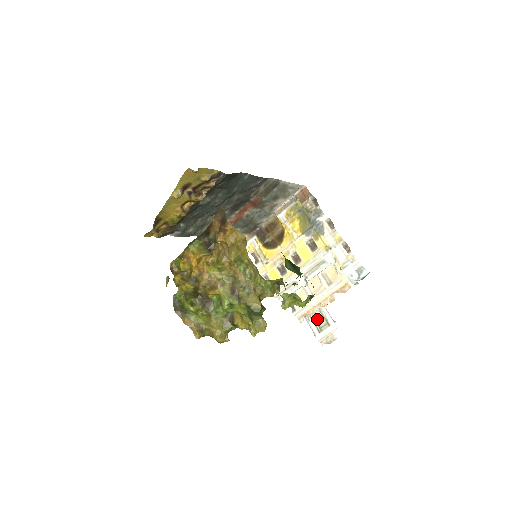
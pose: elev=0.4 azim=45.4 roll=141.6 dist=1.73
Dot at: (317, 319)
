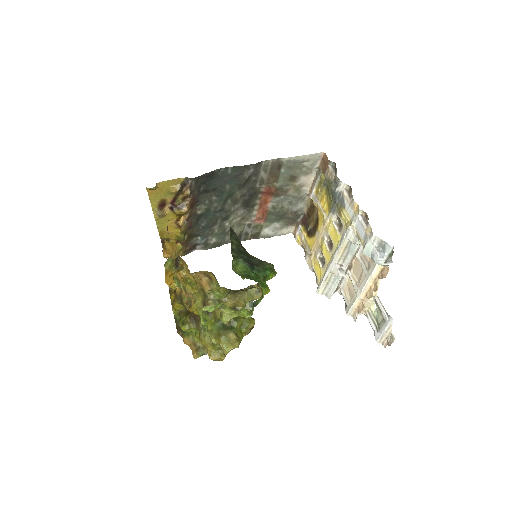
Dot at: (375, 314)
